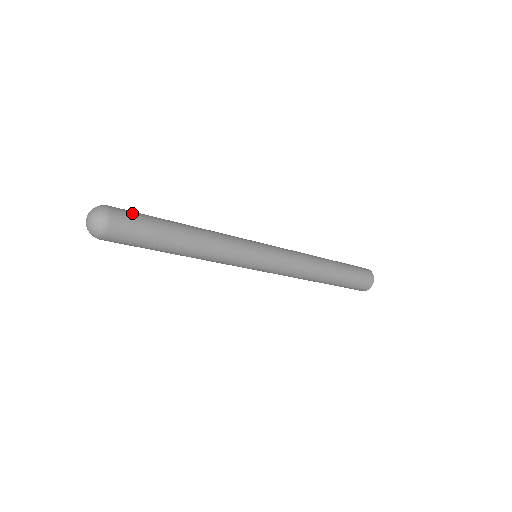
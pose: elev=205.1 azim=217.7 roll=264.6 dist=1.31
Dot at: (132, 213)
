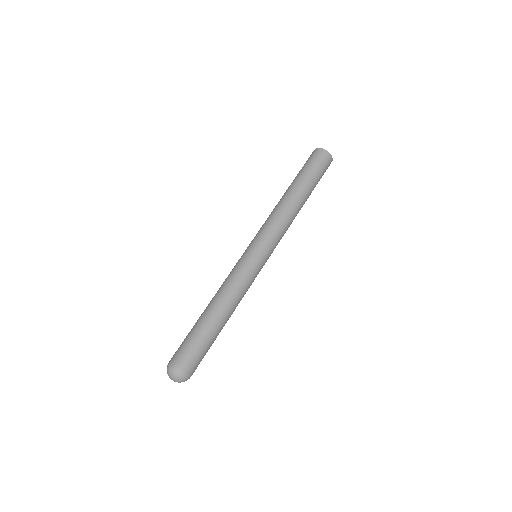
Dot at: (184, 349)
